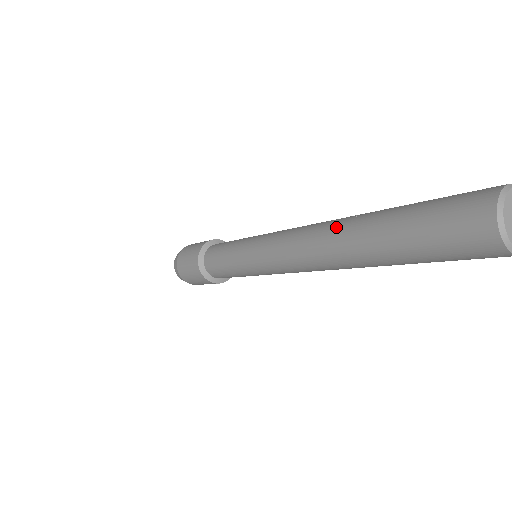
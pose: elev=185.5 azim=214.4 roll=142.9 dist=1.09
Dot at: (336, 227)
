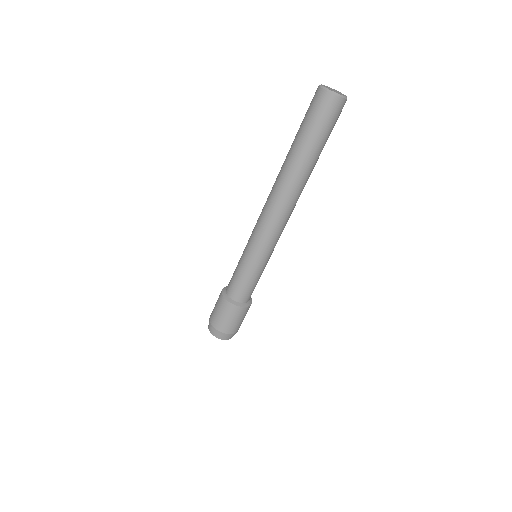
Dot at: occluded
